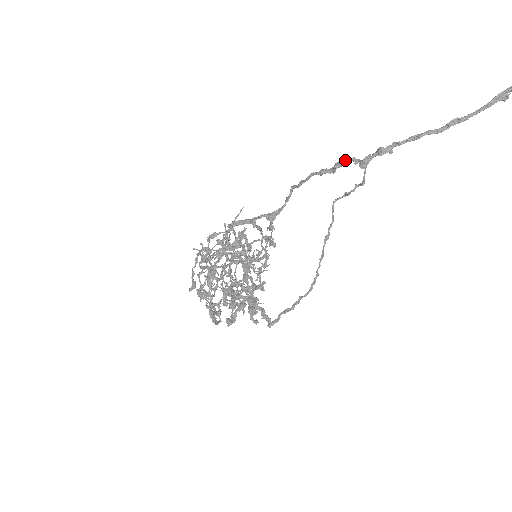
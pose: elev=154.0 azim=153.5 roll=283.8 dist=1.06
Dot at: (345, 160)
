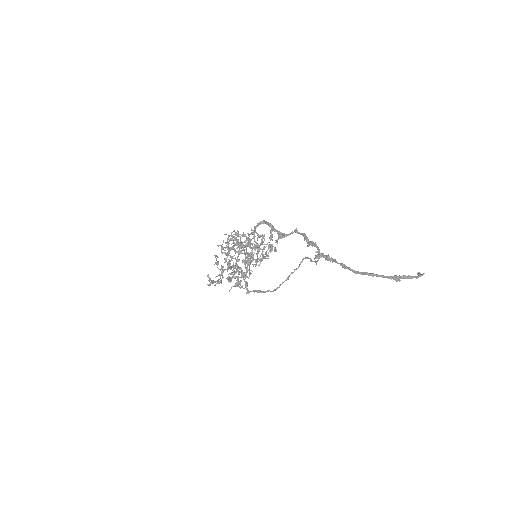
Dot at: (315, 245)
